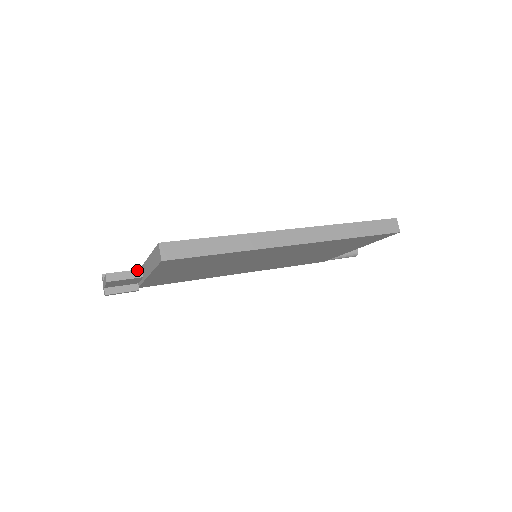
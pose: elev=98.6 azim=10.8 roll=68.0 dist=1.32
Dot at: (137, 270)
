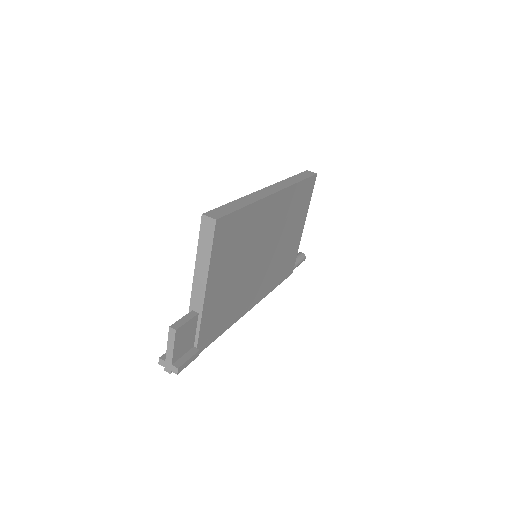
Dot at: (189, 312)
